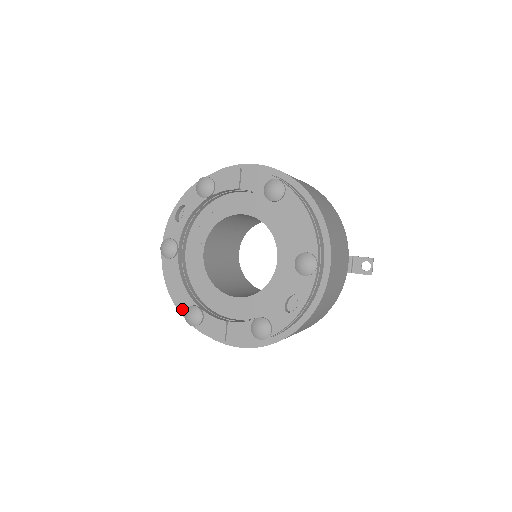
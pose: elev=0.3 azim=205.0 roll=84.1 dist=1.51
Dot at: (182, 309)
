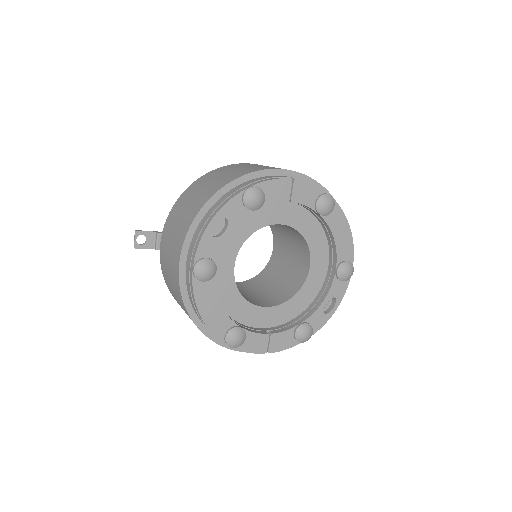
Dot at: (220, 333)
